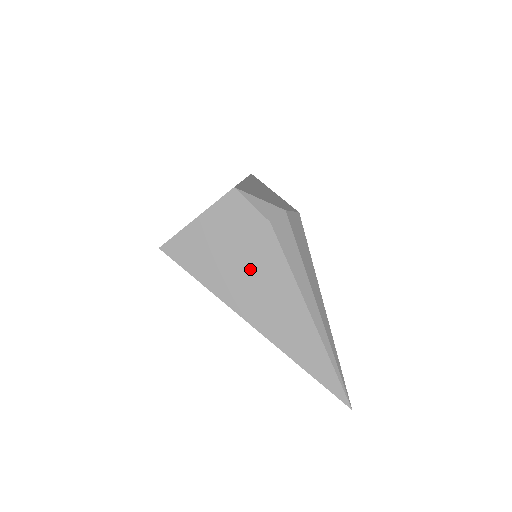
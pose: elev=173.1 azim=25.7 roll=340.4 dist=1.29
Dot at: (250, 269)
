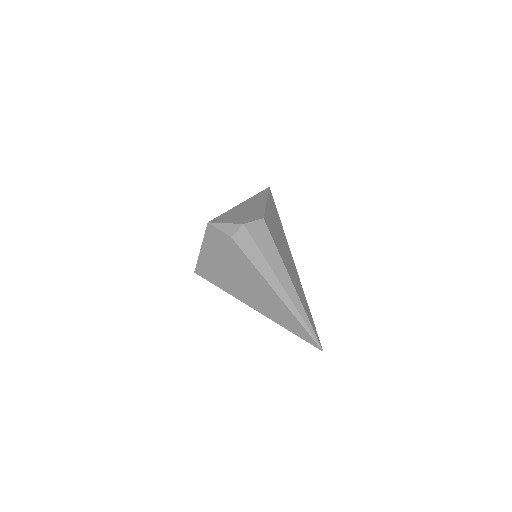
Dot at: (235, 271)
